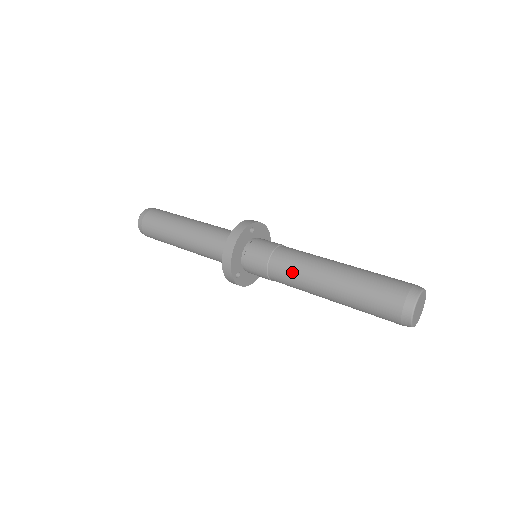
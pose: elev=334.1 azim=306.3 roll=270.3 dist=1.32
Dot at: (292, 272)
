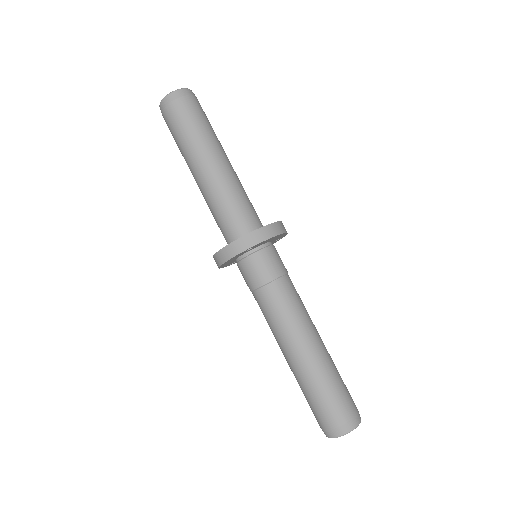
Dot at: (266, 320)
